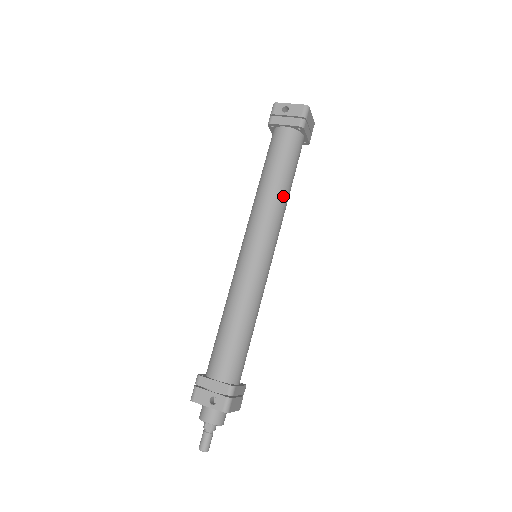
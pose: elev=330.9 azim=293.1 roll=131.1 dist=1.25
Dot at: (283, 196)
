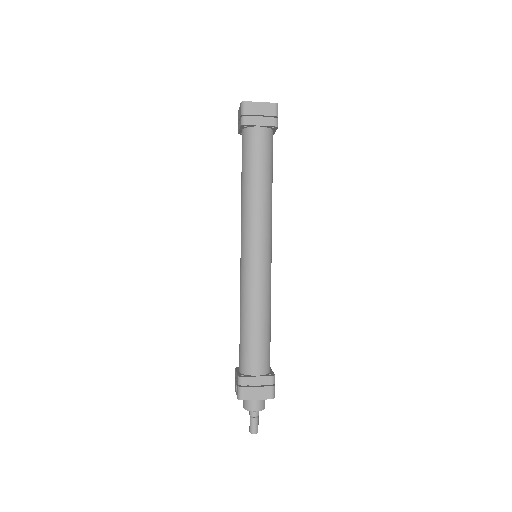
Dot at: (251, 195)
